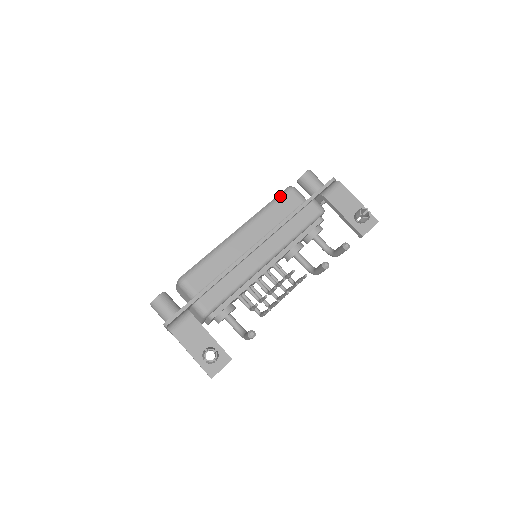
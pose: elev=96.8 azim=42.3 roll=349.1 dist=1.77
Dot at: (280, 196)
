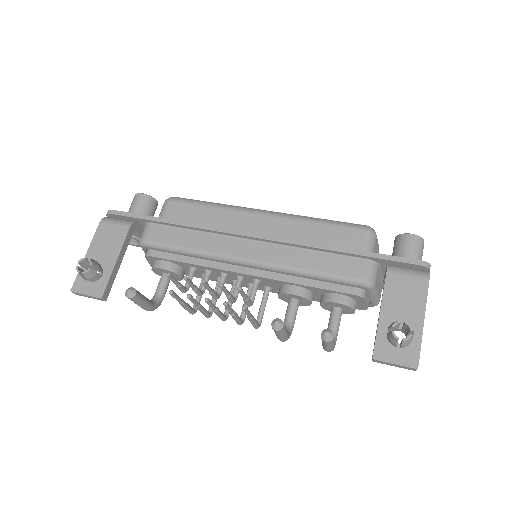
Dot at: (346, 224)
